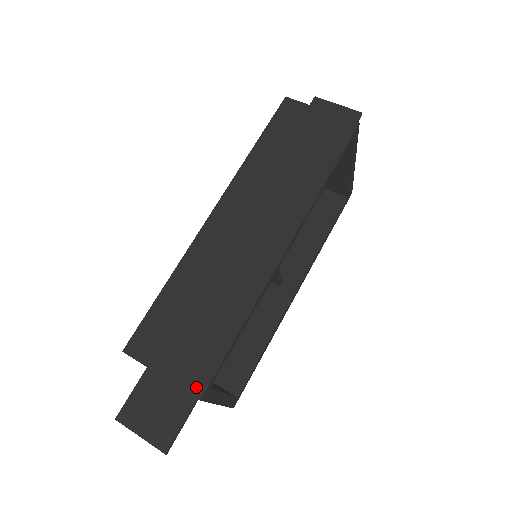
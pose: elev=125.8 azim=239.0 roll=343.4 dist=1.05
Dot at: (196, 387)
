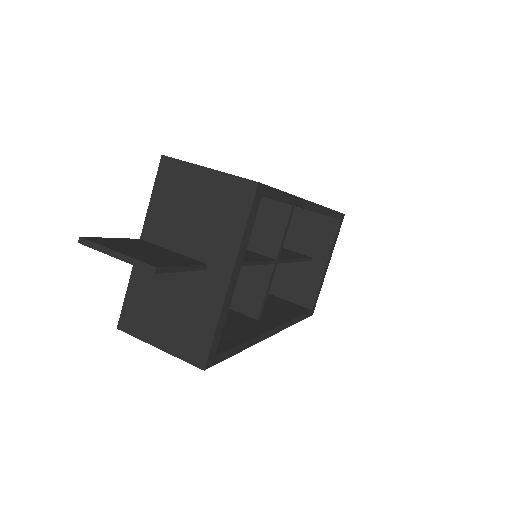
Dot at: (252, 180)
